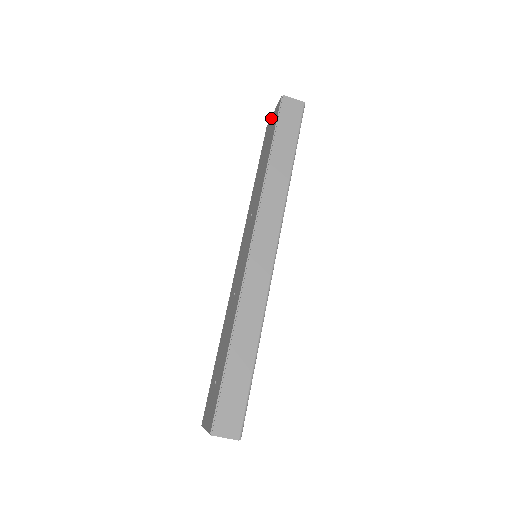
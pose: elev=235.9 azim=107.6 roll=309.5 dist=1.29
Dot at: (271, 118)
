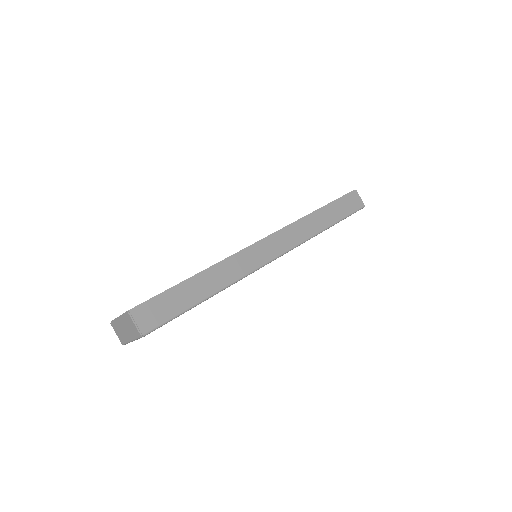
Dot at: occluded
